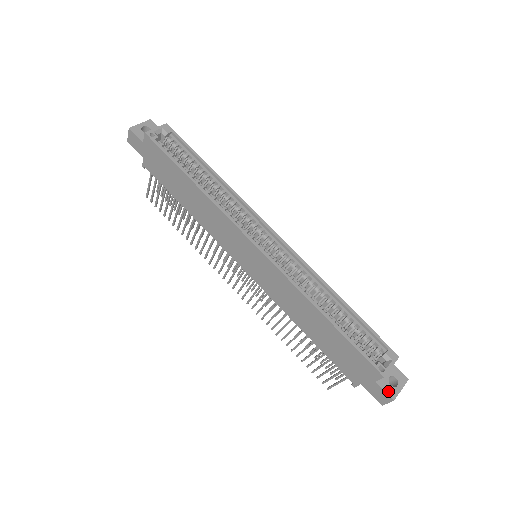
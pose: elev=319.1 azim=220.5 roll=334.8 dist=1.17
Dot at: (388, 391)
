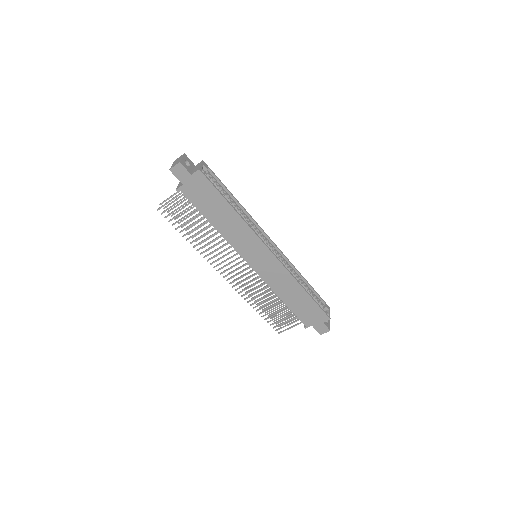
Dot at: (328, 326)
